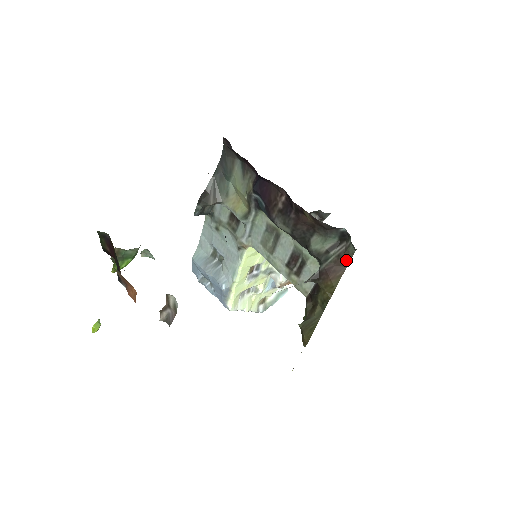
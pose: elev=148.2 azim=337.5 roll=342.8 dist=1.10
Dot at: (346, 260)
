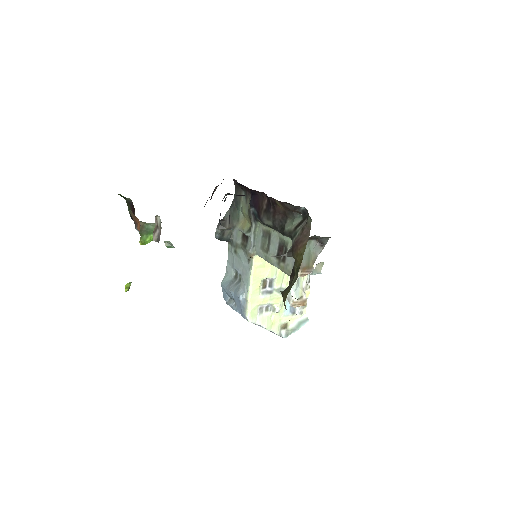
Dot at: (308, 231)
